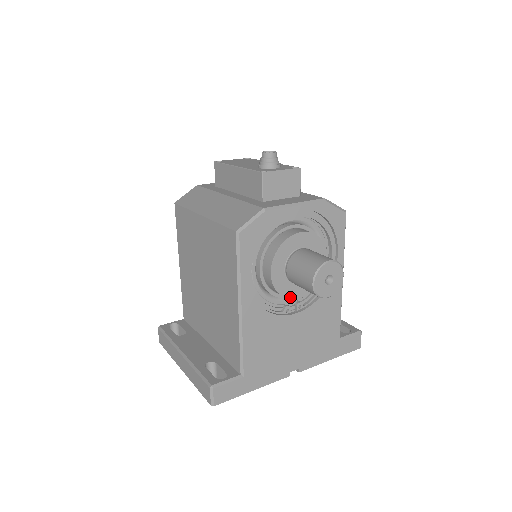
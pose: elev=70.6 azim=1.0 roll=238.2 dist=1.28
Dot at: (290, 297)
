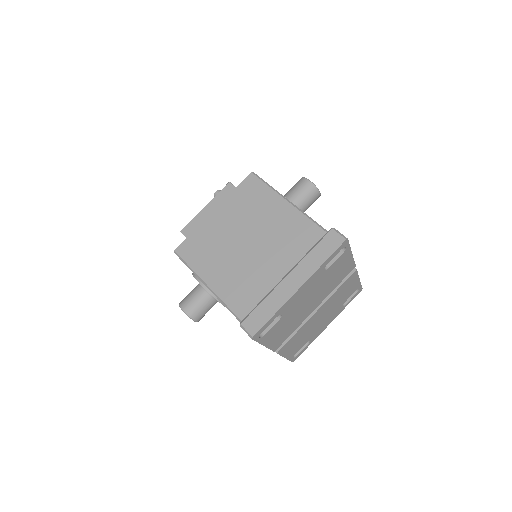
Dot at: occluded
